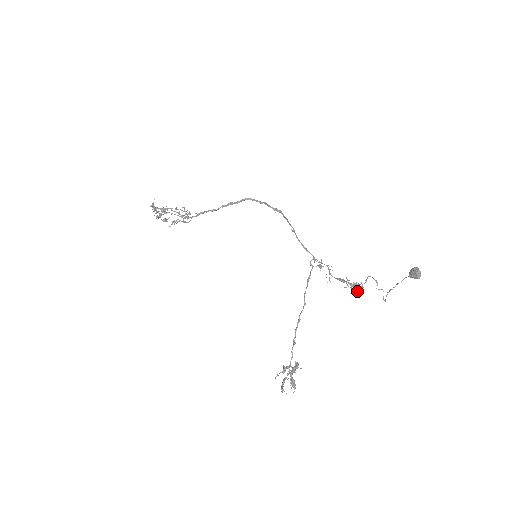
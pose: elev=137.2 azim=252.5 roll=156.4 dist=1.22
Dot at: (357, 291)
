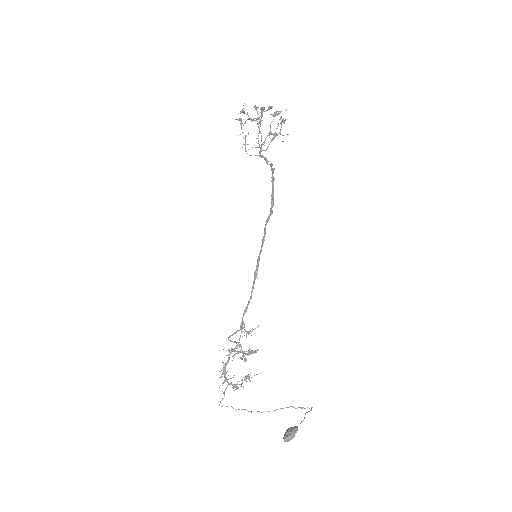
Dot at: (242, 383)
